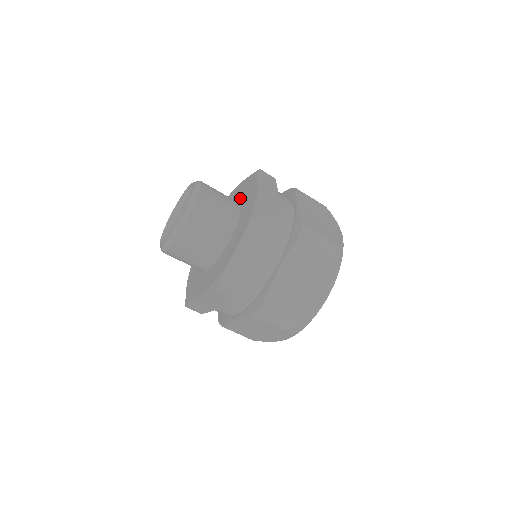
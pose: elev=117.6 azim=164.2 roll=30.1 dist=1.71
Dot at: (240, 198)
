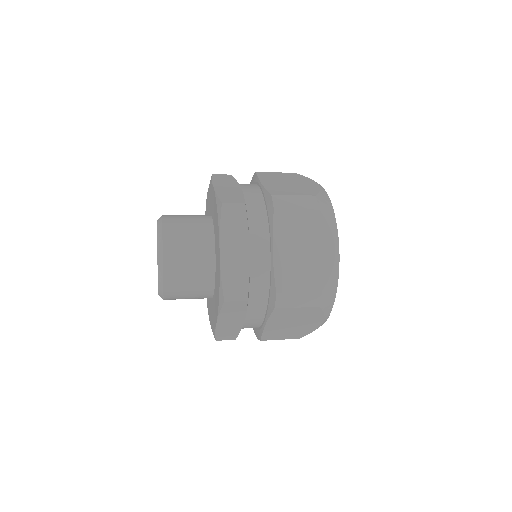
Dot at: (214, 228)
